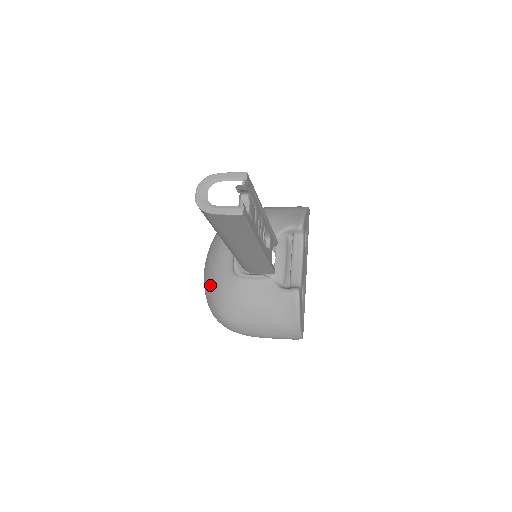
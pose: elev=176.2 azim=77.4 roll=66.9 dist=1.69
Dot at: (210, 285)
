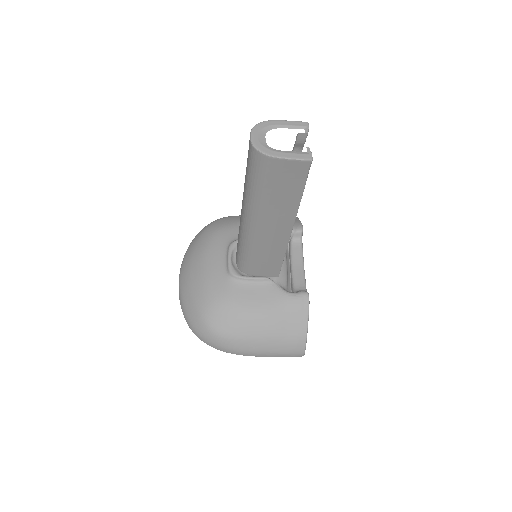
Dot at: (194, 292)
